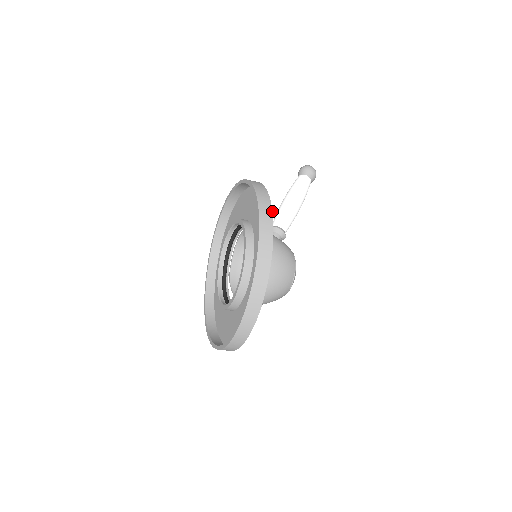
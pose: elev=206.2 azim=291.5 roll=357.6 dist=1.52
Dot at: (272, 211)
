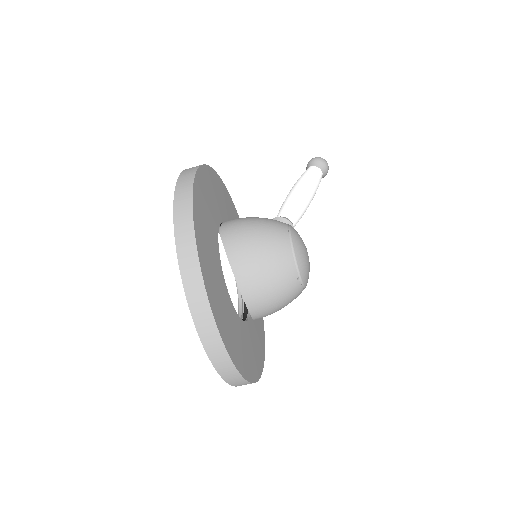
Dot at: (198, 168)
